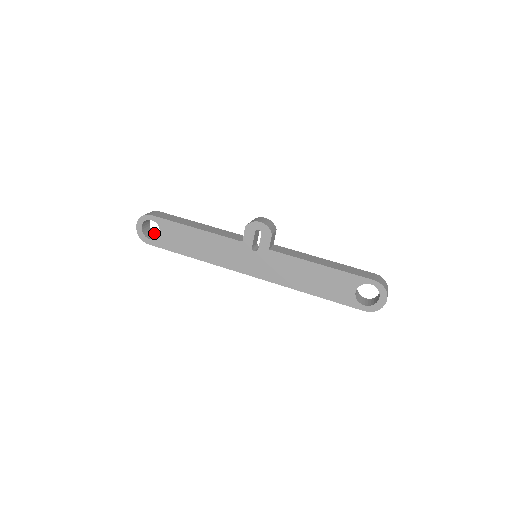
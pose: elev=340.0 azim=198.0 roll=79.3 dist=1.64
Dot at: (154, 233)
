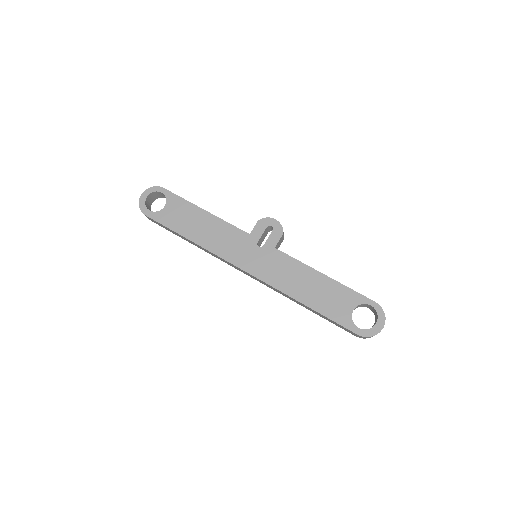
Dot at: occluded
